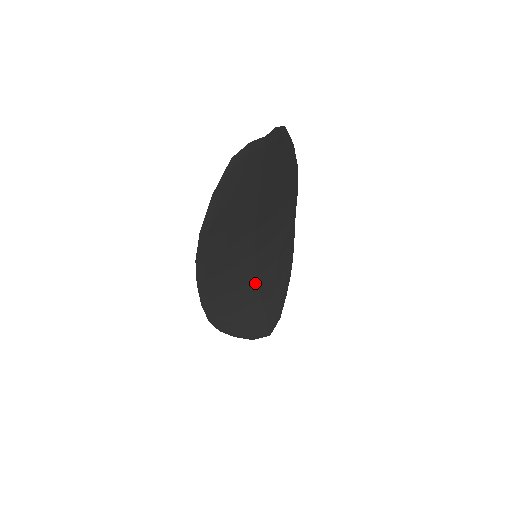
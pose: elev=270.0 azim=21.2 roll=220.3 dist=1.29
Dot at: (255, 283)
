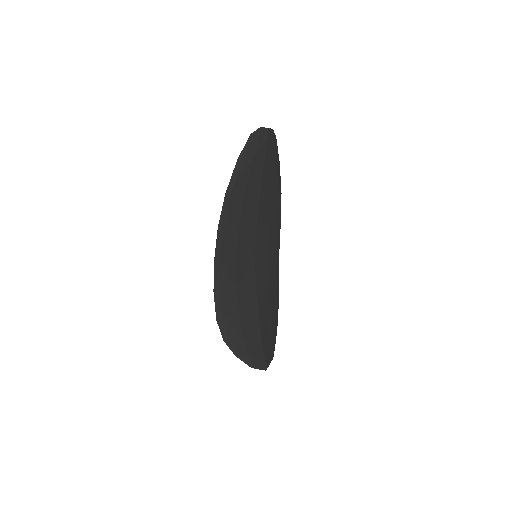
Dot at: (254, 292)
